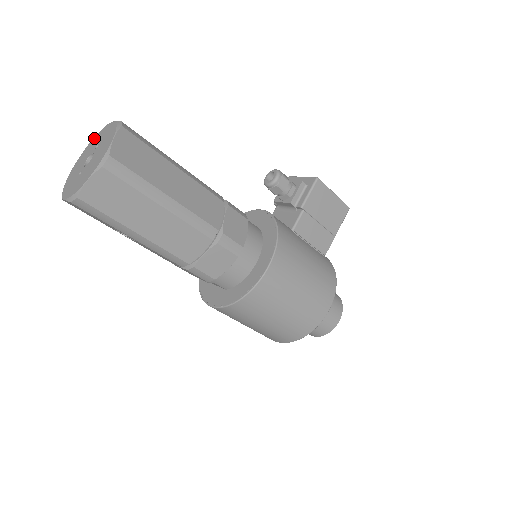
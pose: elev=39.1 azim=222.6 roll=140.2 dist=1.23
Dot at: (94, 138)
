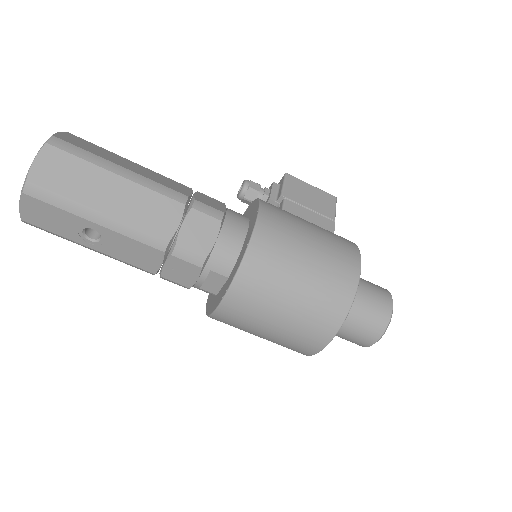
Dot at: occluded
